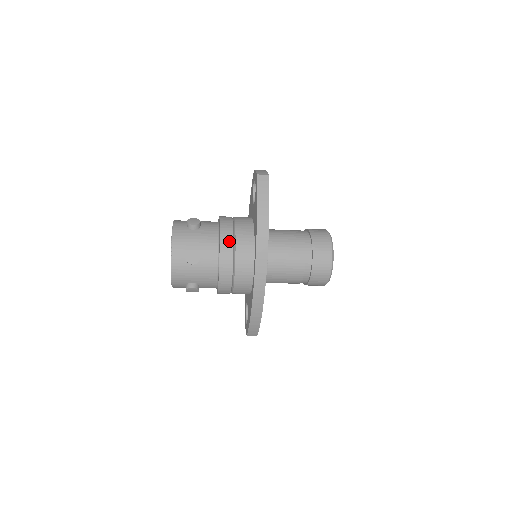
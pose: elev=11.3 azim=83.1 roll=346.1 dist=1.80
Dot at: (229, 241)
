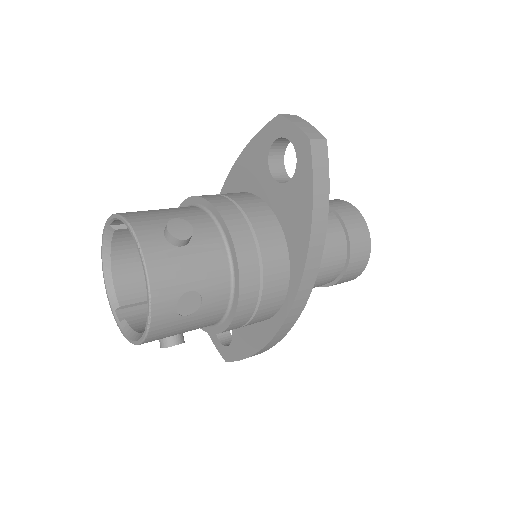
Dot at: (253, 265)
